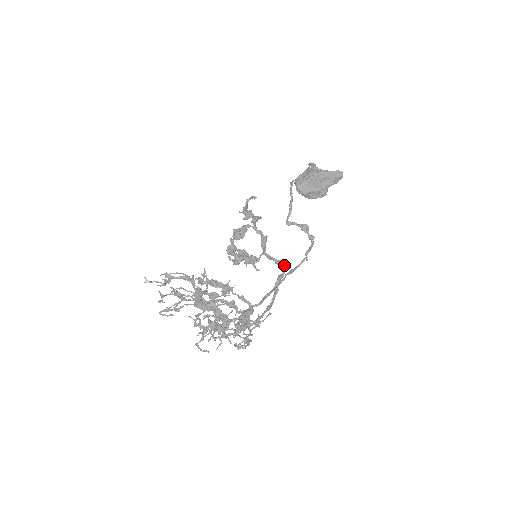
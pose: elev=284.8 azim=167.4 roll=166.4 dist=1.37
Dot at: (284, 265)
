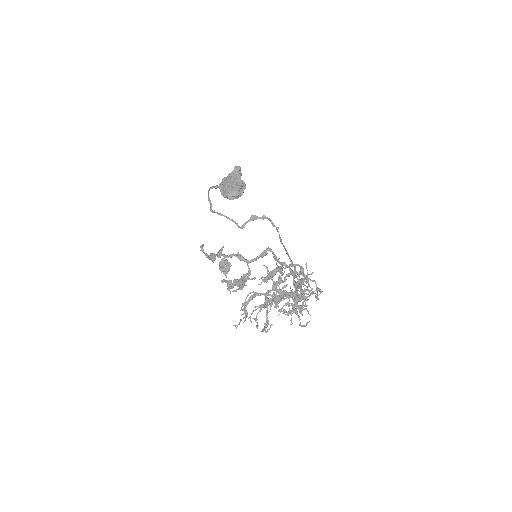
Dot at: occluded
